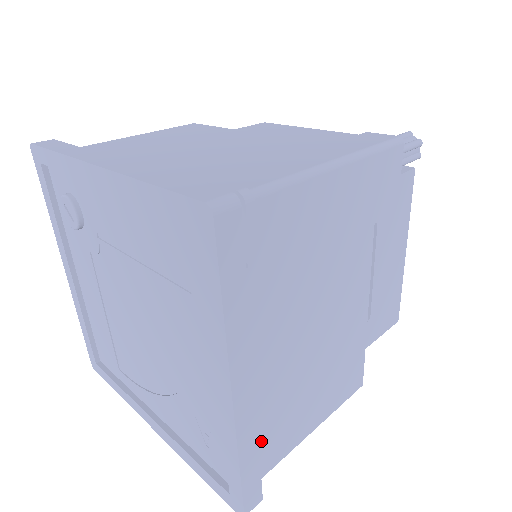
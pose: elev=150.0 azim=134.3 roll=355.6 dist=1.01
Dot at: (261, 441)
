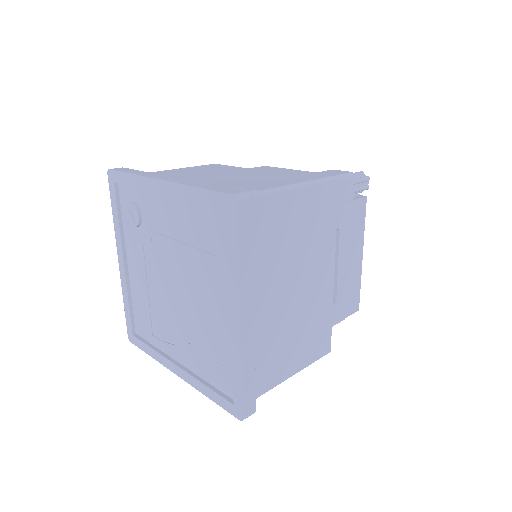
Dot at: (256, 368)
